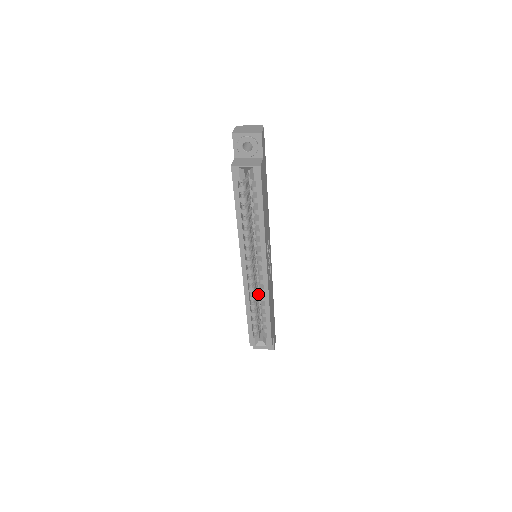
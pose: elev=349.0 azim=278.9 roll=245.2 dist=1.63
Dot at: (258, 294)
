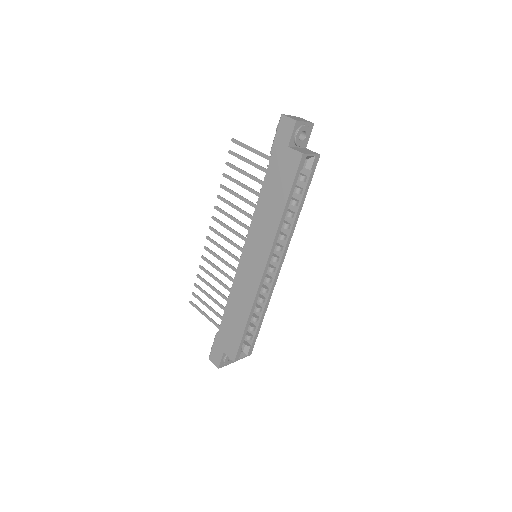
Dot at: occluded
